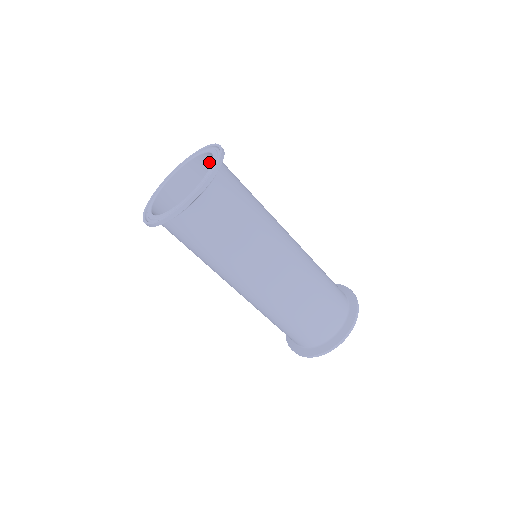
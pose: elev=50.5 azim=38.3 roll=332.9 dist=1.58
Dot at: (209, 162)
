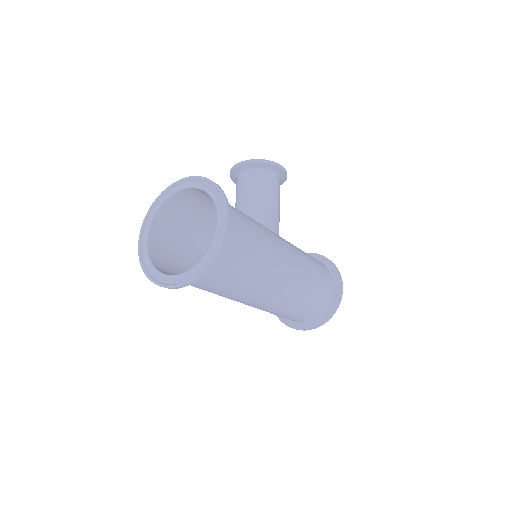
Dot at: occluded
